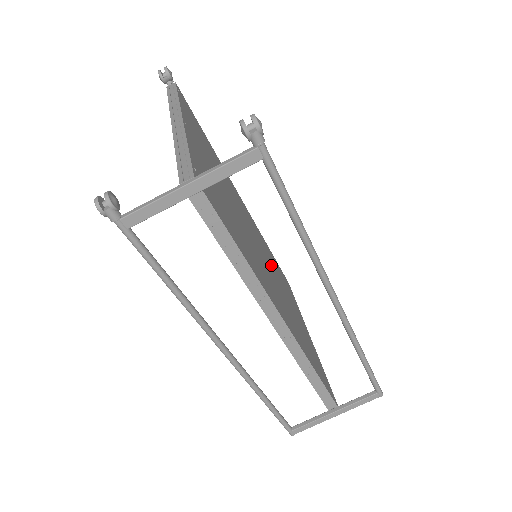
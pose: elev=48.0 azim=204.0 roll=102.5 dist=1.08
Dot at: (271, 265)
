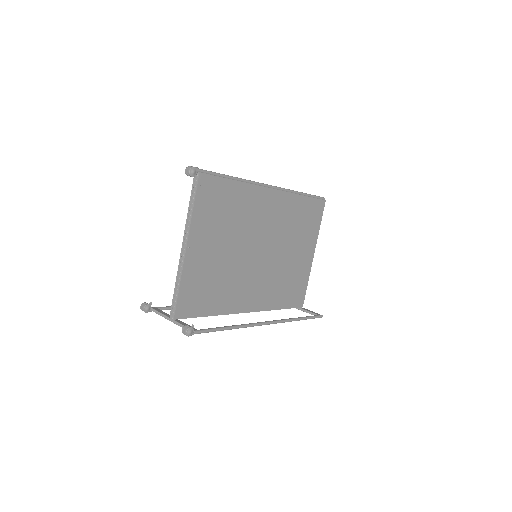
Dot at: (280, 239)
